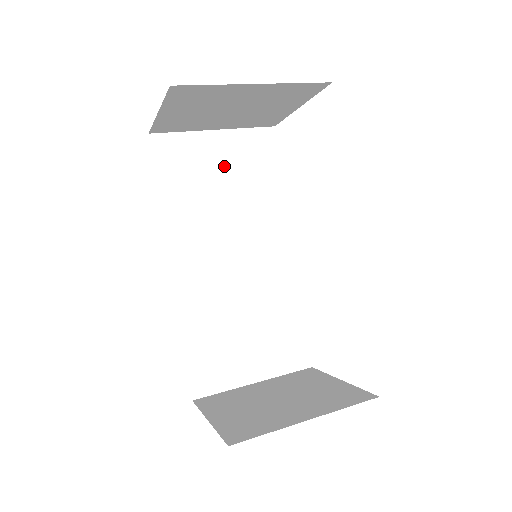
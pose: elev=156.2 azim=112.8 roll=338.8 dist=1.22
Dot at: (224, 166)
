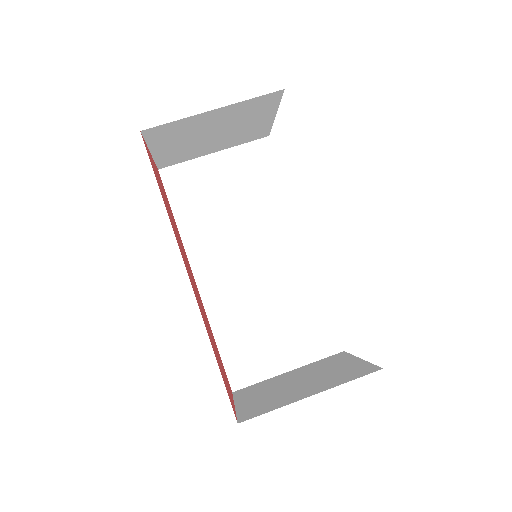
Dot at: (228, 182)
